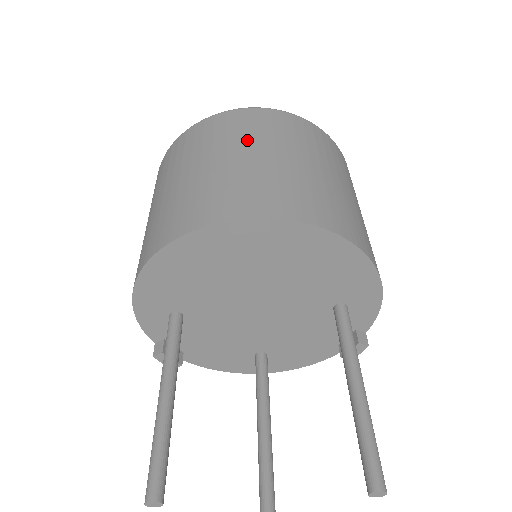
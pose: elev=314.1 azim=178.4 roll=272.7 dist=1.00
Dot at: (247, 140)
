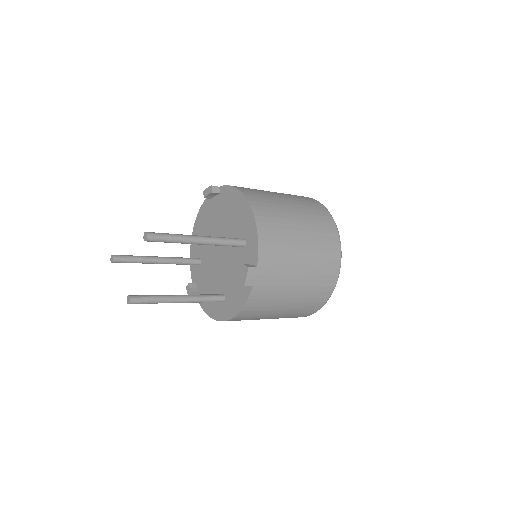
Dot at: occluded
